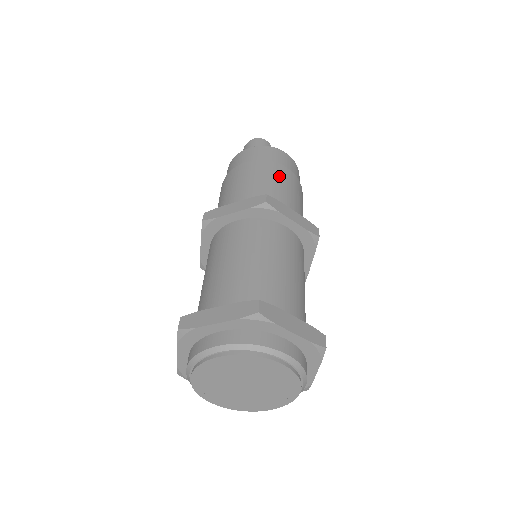
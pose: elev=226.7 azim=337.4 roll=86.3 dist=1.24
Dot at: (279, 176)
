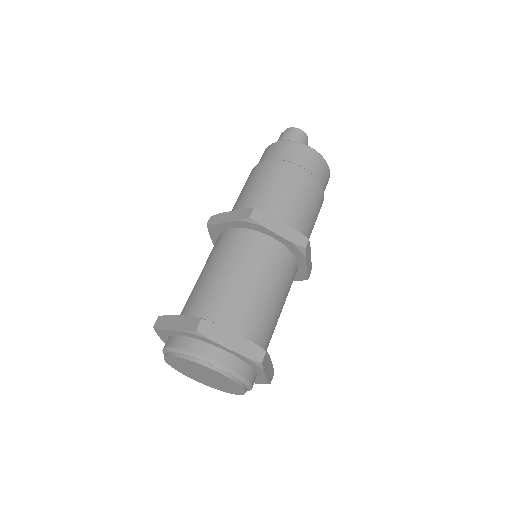
Dot at: (288, 179)
